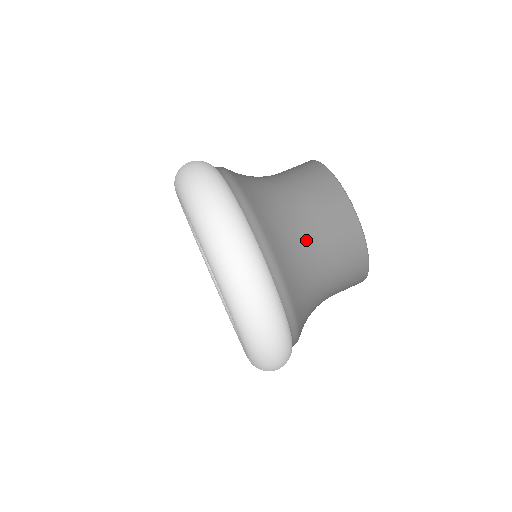
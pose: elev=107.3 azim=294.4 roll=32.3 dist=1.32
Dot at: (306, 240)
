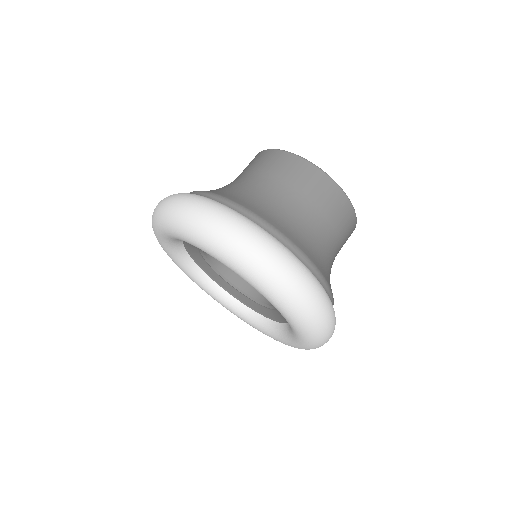
Dot at: (263, 190)
